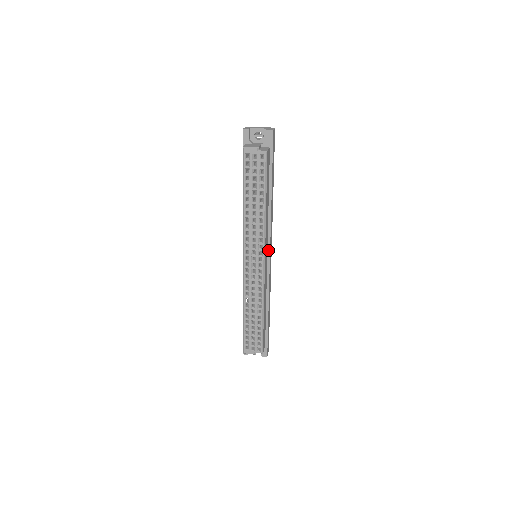
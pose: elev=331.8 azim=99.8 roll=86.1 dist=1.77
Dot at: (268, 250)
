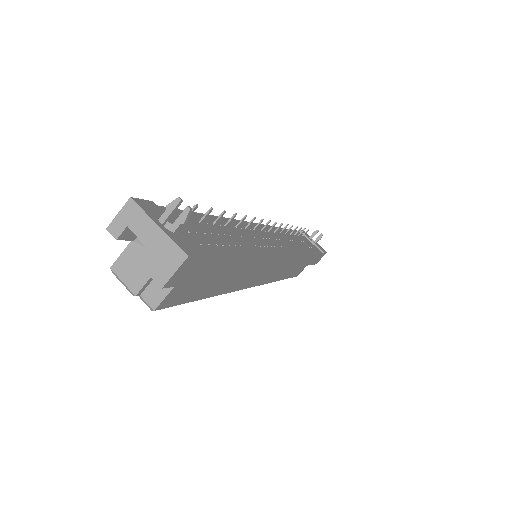
Dot at: occluded
